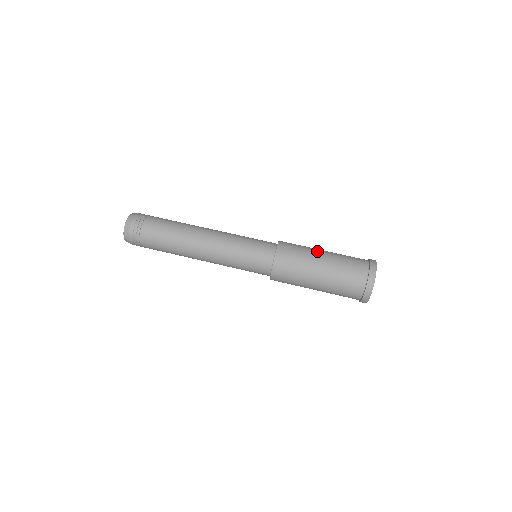
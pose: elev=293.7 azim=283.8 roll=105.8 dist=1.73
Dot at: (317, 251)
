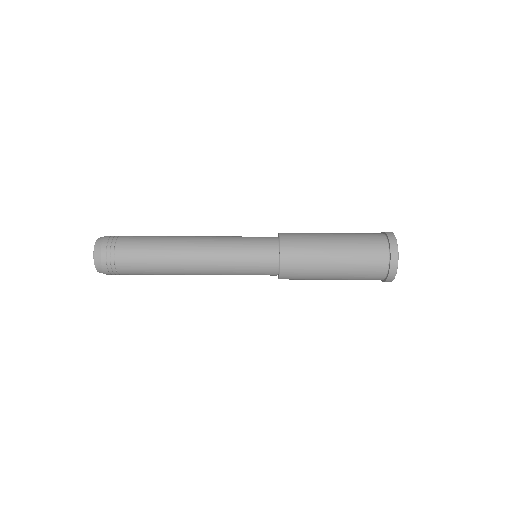
Dot at: (327, 256)
